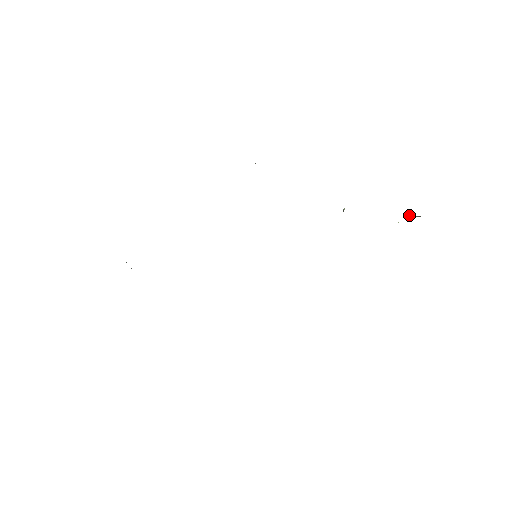
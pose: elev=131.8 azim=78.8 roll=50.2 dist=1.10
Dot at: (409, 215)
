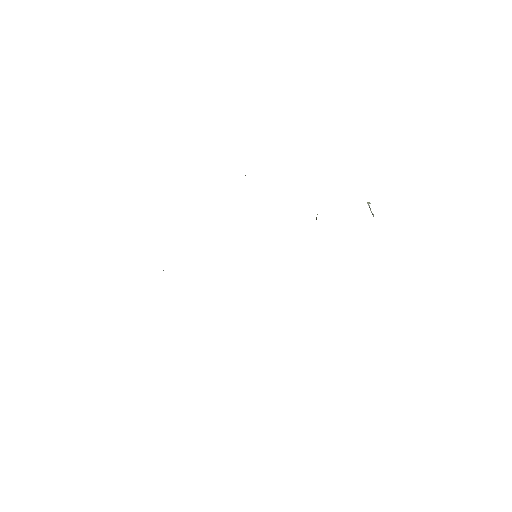
Dot at: (368, 205)
